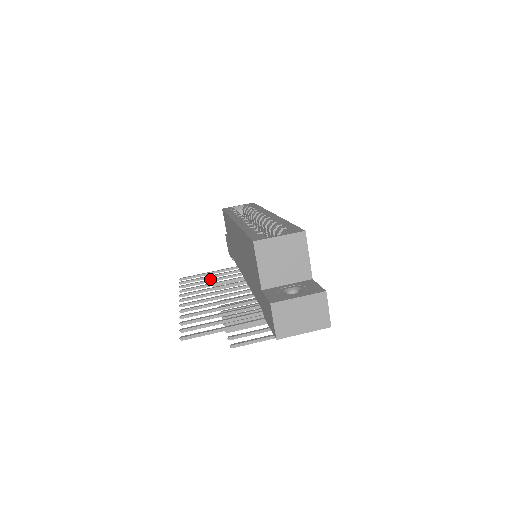
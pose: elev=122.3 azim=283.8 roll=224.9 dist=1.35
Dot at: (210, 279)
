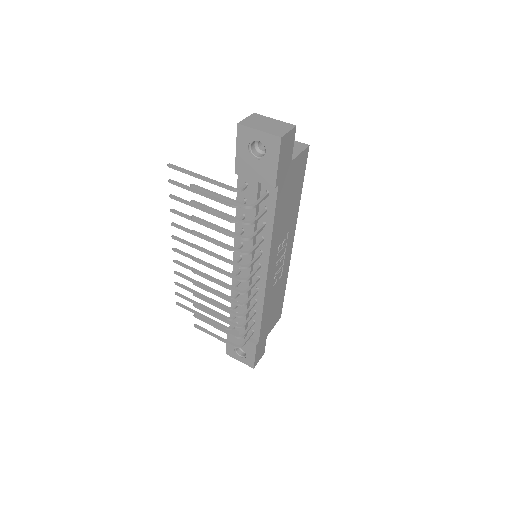
Dot at: (201, 294)
